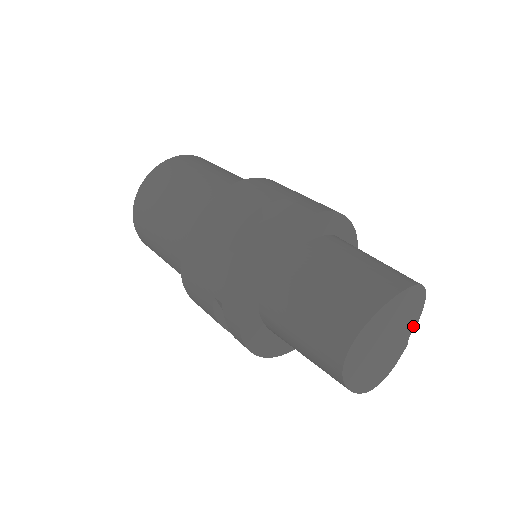
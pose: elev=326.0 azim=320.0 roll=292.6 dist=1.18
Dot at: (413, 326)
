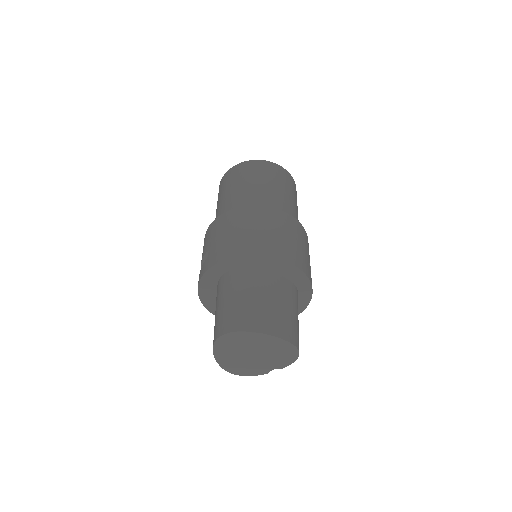
Dot at: (279, 367)
